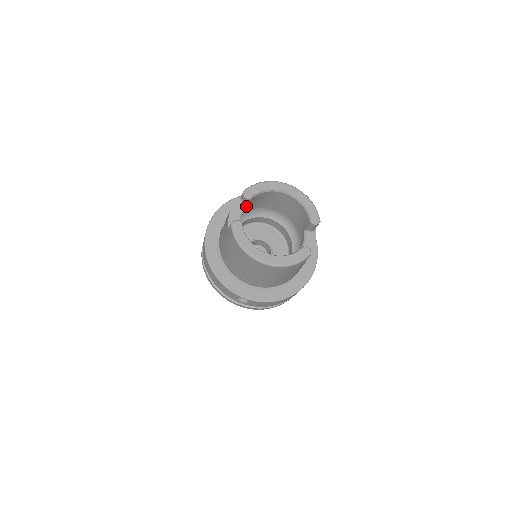
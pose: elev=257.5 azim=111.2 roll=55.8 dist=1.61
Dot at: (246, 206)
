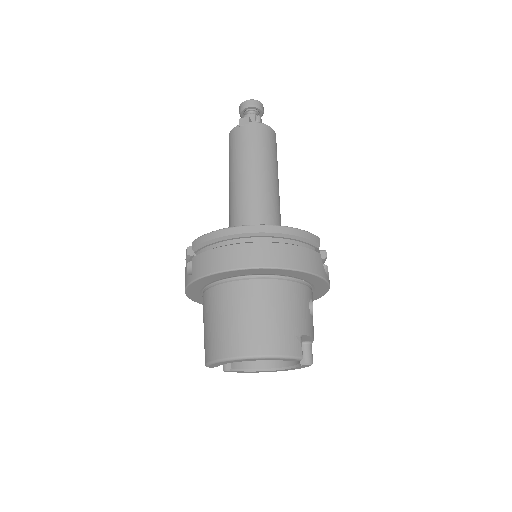
Dot at: occluded
